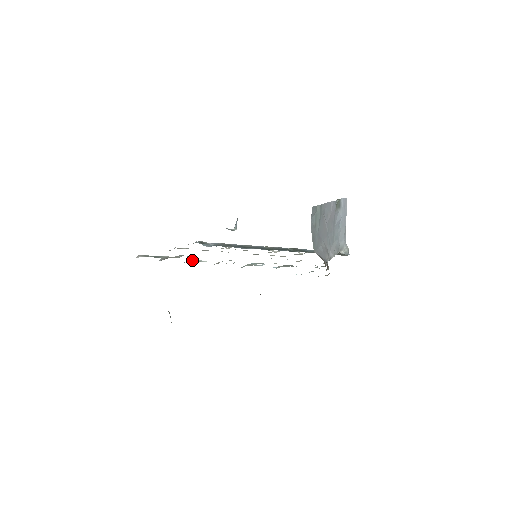
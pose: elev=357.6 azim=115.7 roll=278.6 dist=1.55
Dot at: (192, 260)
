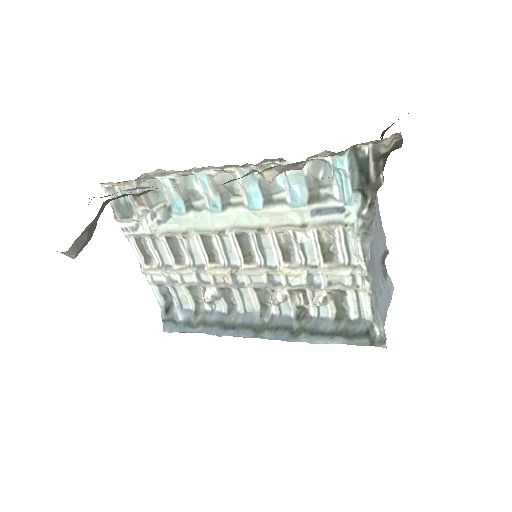
Dot at: (182, 184)
